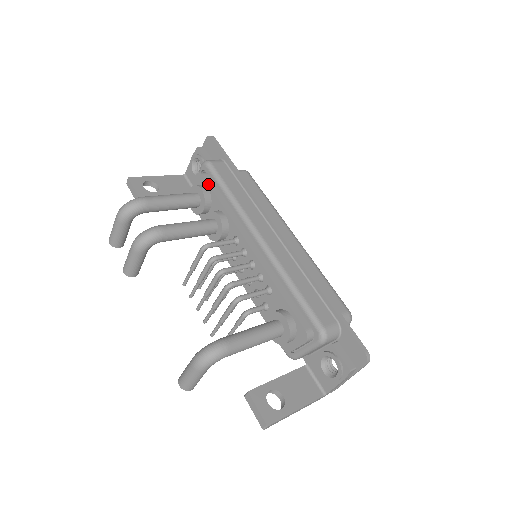
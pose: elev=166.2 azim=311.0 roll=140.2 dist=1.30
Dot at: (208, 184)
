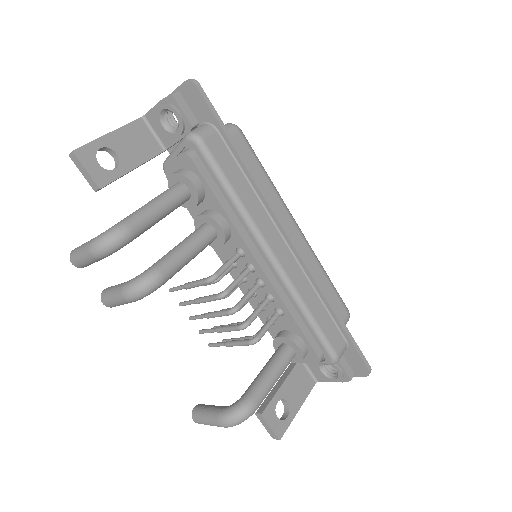
Dot at: (201, 176)
